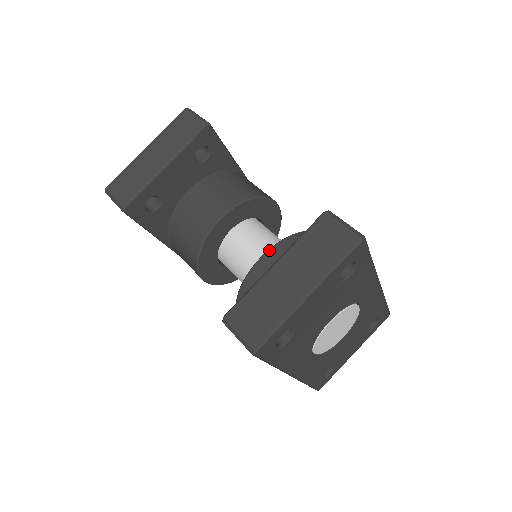
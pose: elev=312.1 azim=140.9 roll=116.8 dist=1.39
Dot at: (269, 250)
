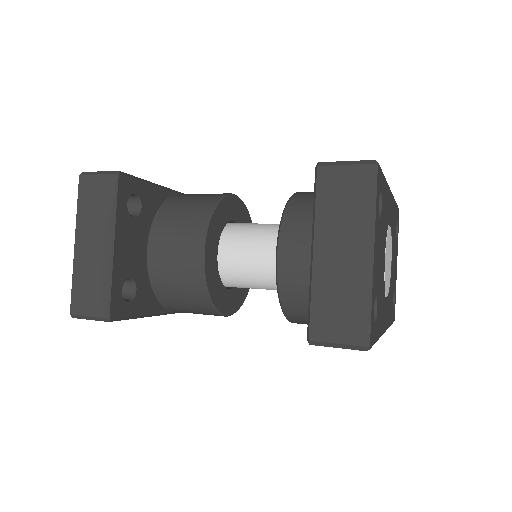
Dot at: (278, 243)
